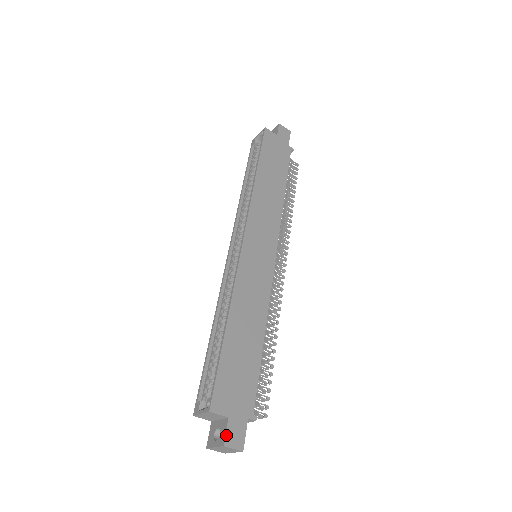
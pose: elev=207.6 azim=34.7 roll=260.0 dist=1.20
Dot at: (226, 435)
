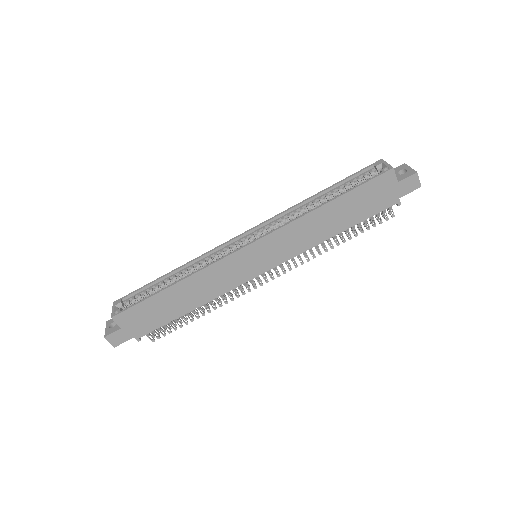
Dot at: (111, 334)
